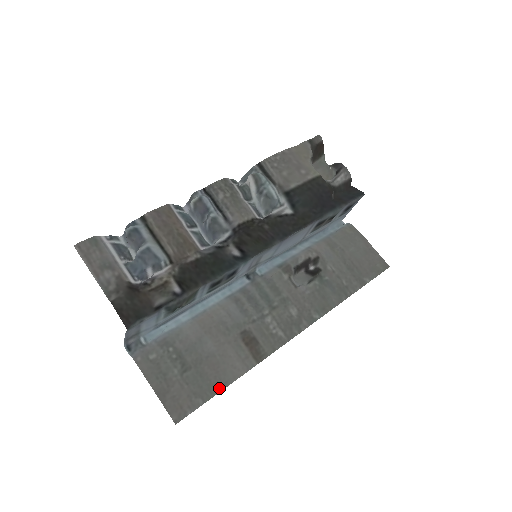
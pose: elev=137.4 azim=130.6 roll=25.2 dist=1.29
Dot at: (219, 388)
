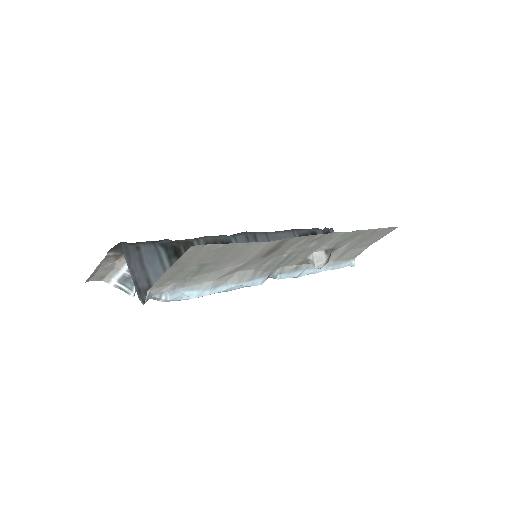
Dot at: (242, 245)
